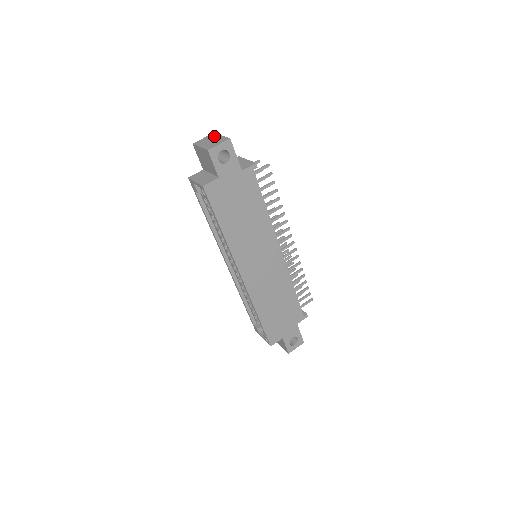
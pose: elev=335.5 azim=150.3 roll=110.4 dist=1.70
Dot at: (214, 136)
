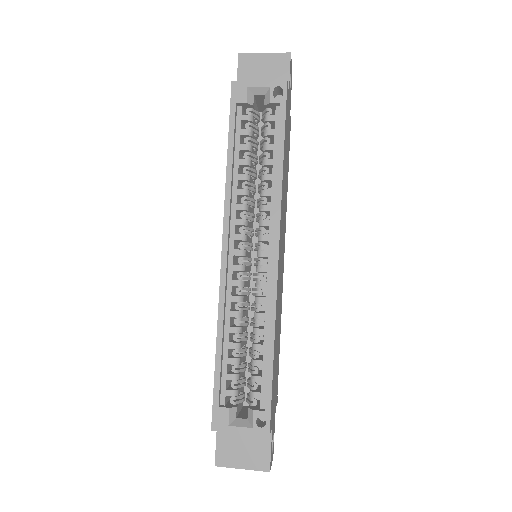
Dot at: occluded
